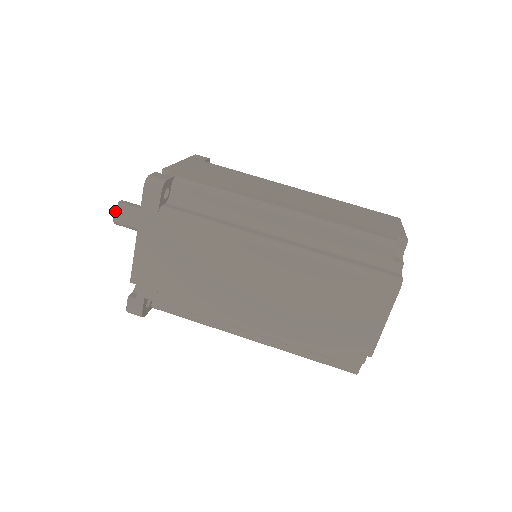
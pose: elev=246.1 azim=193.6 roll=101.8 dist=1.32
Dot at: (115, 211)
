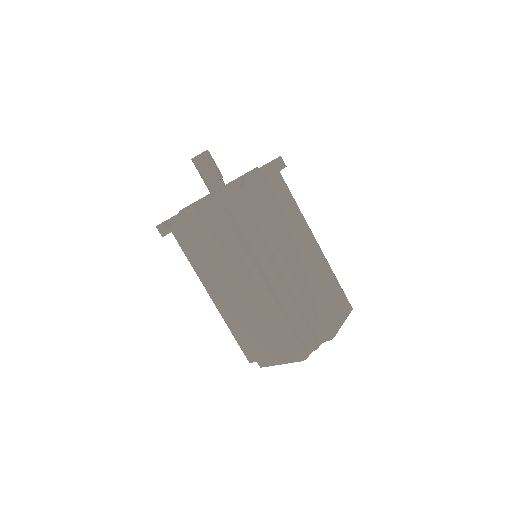
Dot at: (198, 156)
